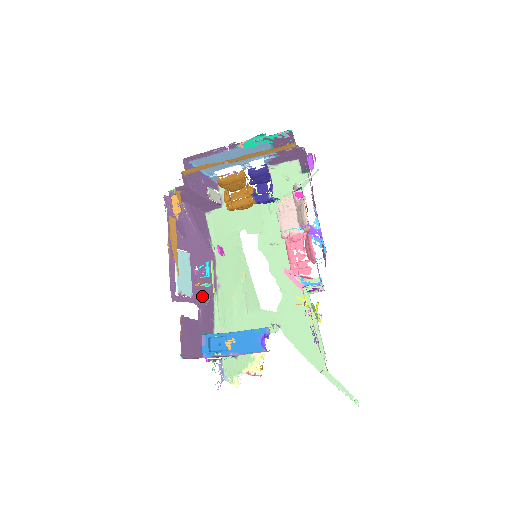
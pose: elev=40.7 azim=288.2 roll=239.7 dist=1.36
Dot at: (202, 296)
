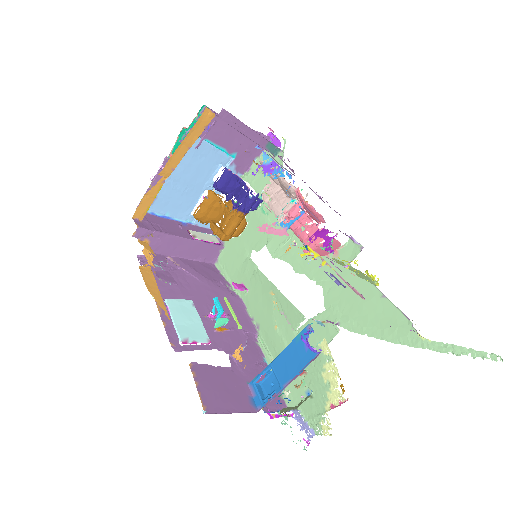
Dot at: (231, 341)
